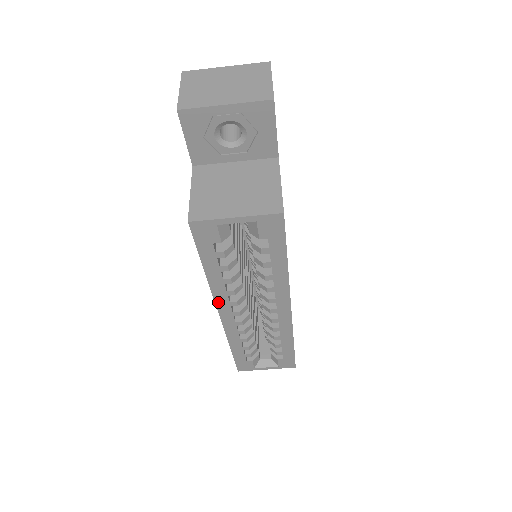
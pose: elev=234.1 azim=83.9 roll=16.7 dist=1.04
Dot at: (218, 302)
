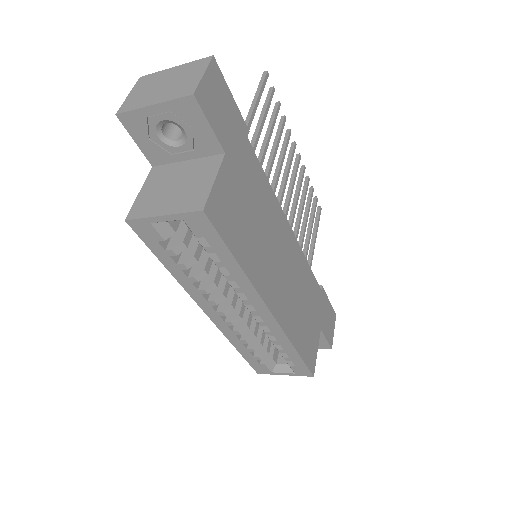
Dot at: (197, 300)
